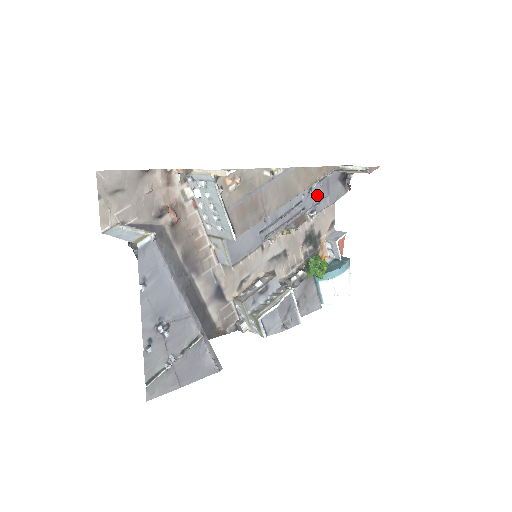
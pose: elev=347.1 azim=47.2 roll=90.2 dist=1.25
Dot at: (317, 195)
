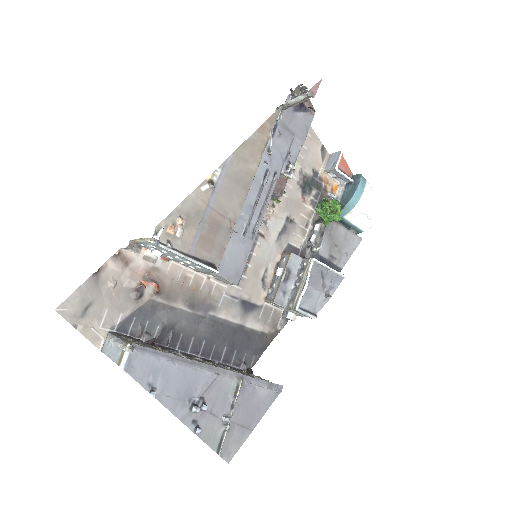
Dot at: (281, 148)
